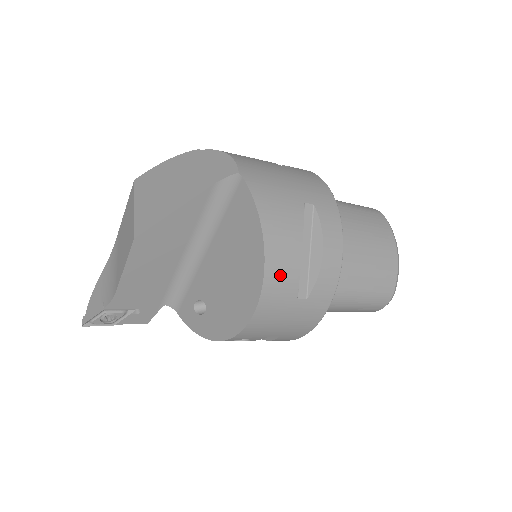
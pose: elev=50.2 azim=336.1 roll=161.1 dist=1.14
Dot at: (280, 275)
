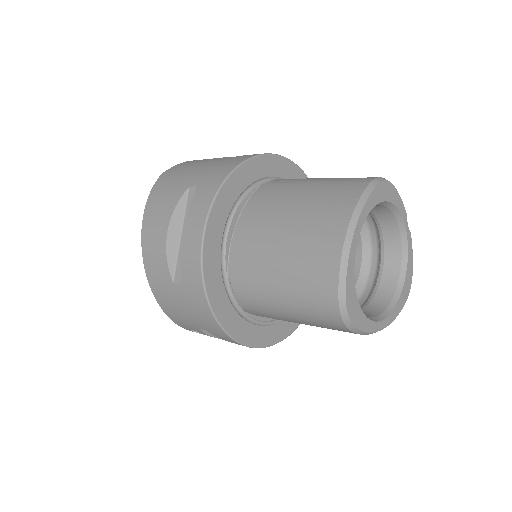
Dot at: (153, 257)
